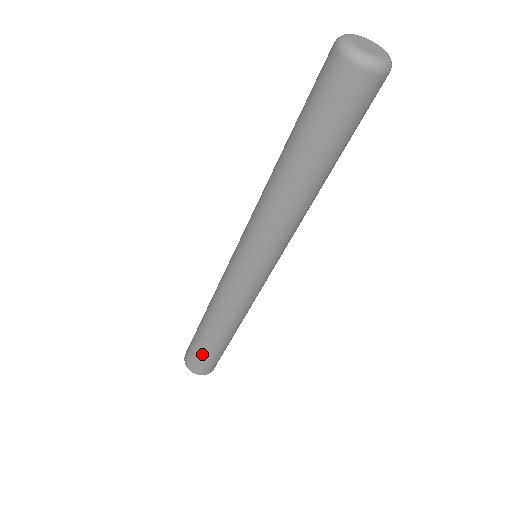
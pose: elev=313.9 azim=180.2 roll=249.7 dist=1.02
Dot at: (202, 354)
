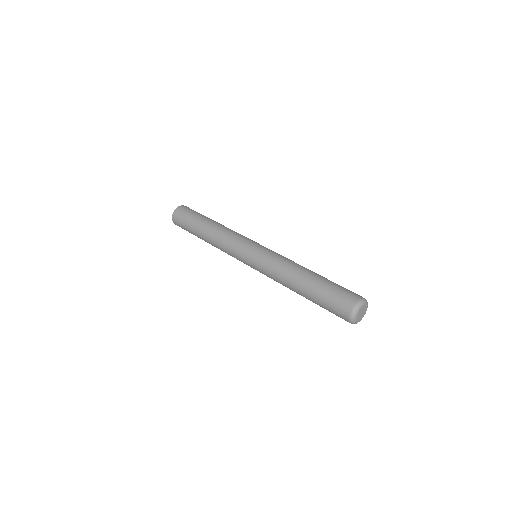
Dot at: (187, 227)
